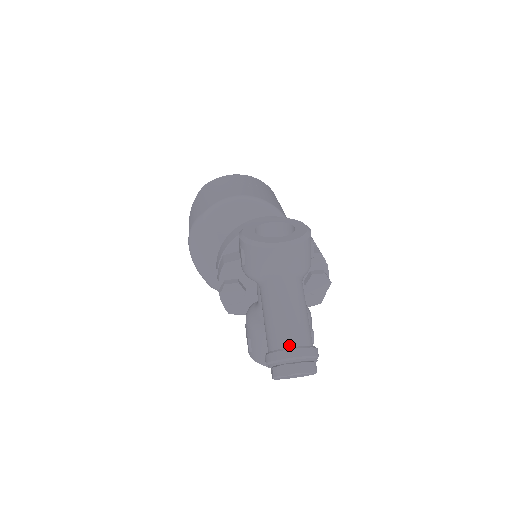
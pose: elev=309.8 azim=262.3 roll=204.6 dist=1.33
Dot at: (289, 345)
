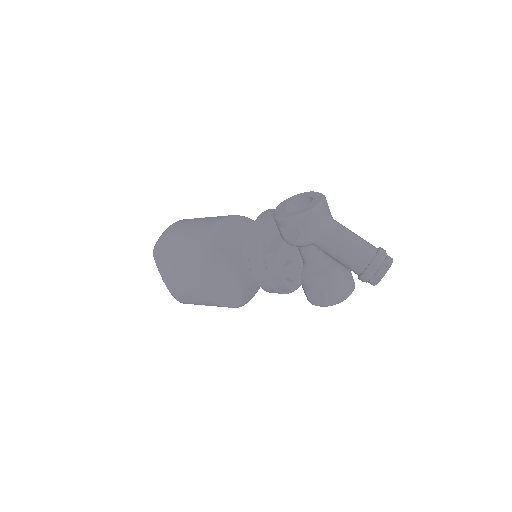
Dot at: (374, 253)
